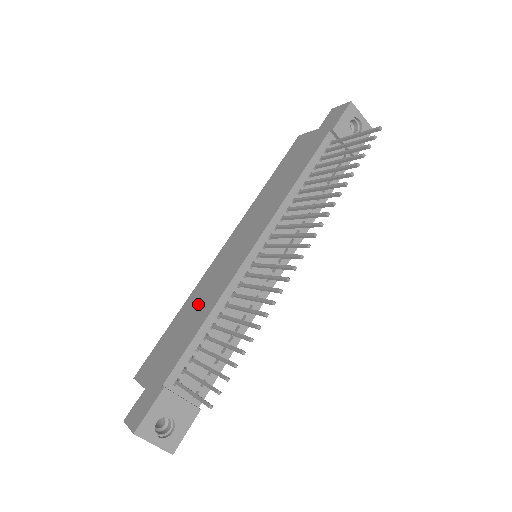
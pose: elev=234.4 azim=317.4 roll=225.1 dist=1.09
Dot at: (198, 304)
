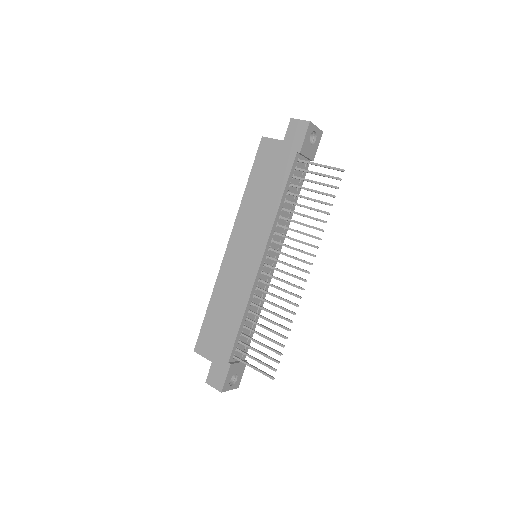
Dot at: (228, 302)
